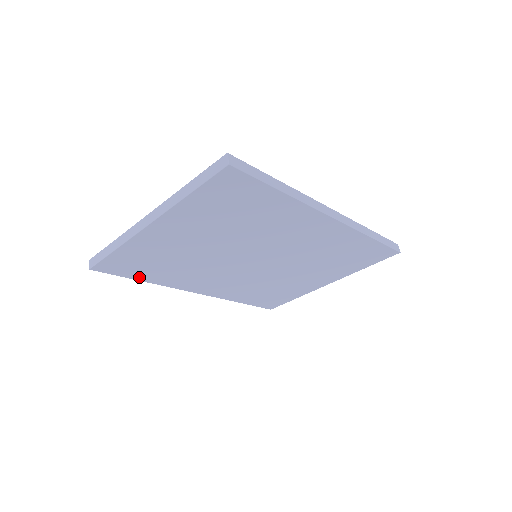
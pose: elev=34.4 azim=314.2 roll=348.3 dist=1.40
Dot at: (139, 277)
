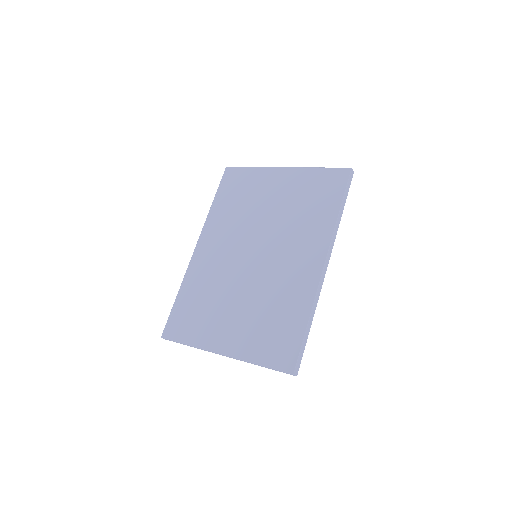
Dot at: occluded
